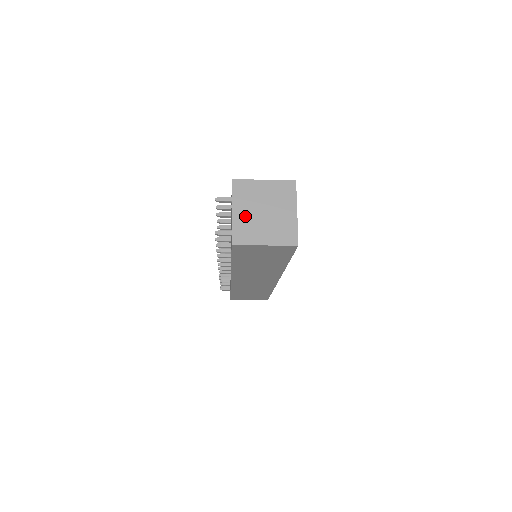
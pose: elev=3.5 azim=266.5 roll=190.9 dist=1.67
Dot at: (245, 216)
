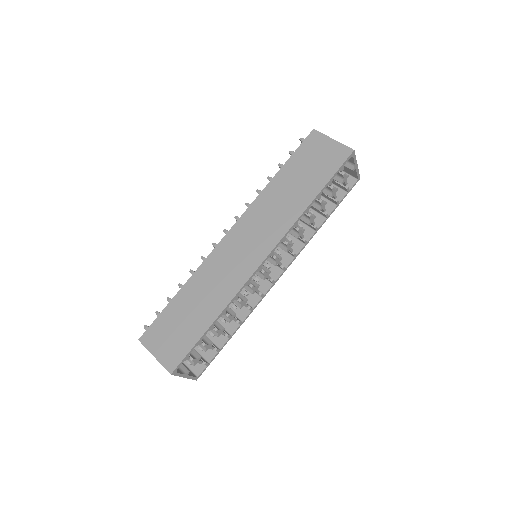
Dot at: occluded
